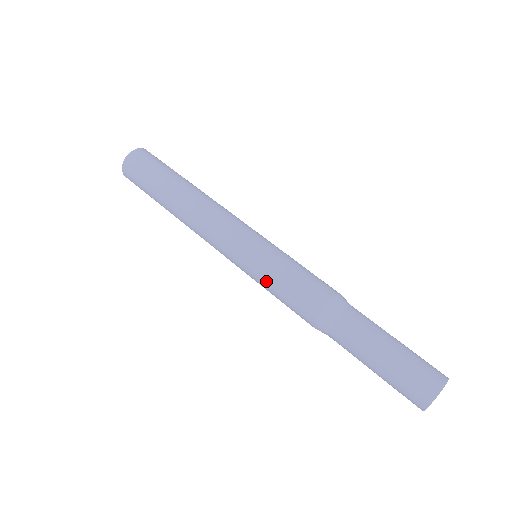
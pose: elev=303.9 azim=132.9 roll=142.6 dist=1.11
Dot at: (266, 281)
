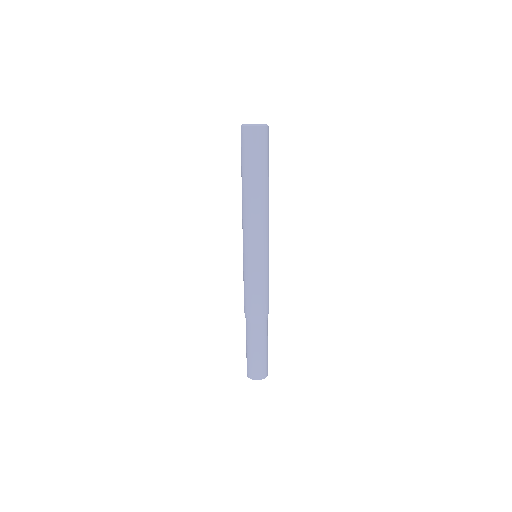
Dot at: (253, 279)
